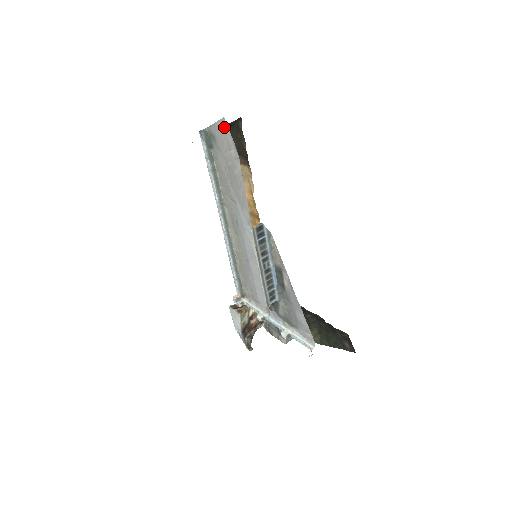
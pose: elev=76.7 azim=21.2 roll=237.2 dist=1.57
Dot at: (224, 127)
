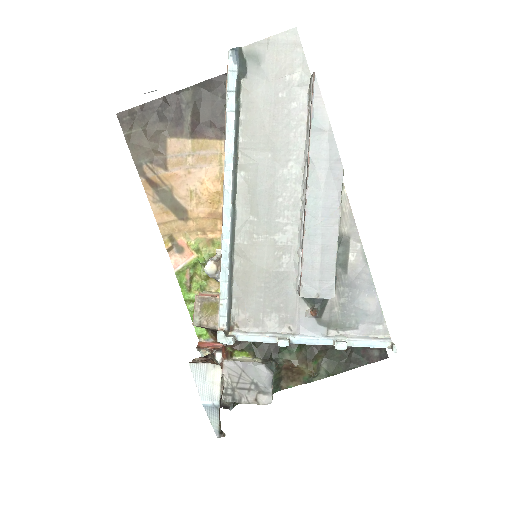
Dot at: (291, 41)
